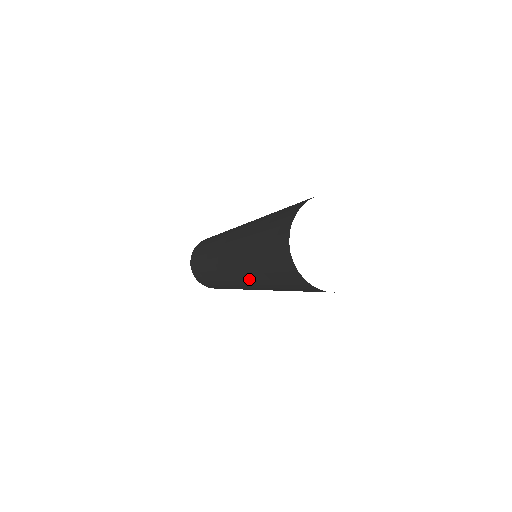
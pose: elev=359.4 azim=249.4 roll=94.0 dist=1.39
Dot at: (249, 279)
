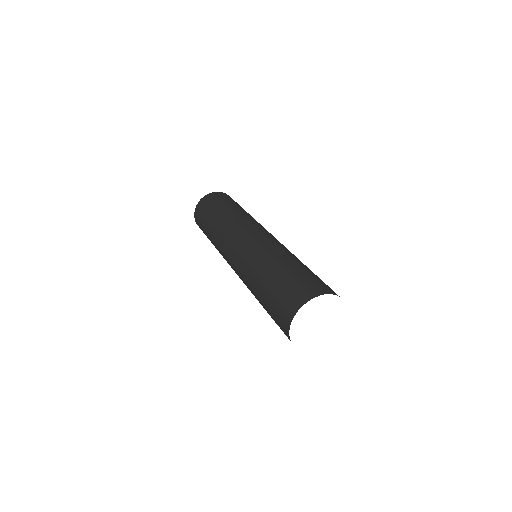
Dot at: occluded
